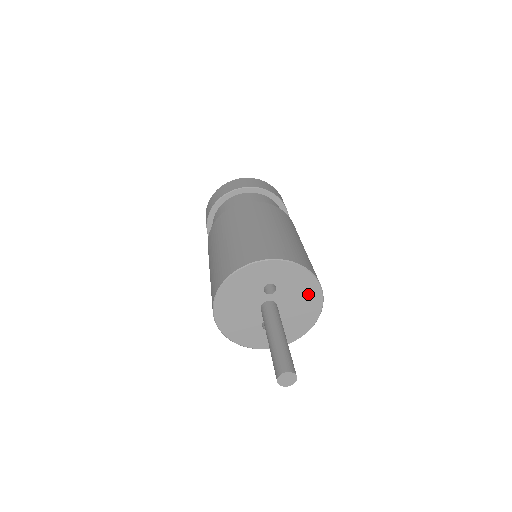
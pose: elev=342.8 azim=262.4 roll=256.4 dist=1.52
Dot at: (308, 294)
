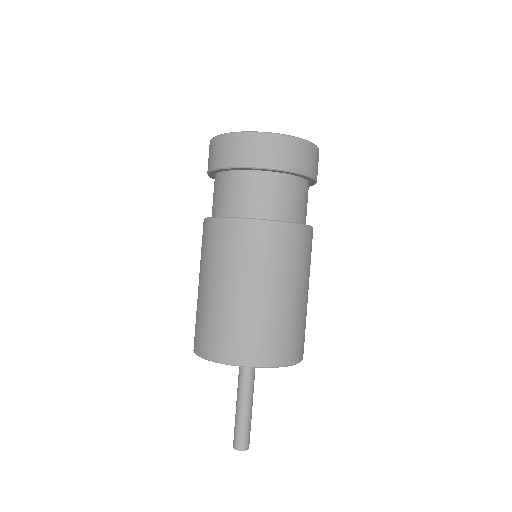
Dot at: occluded
